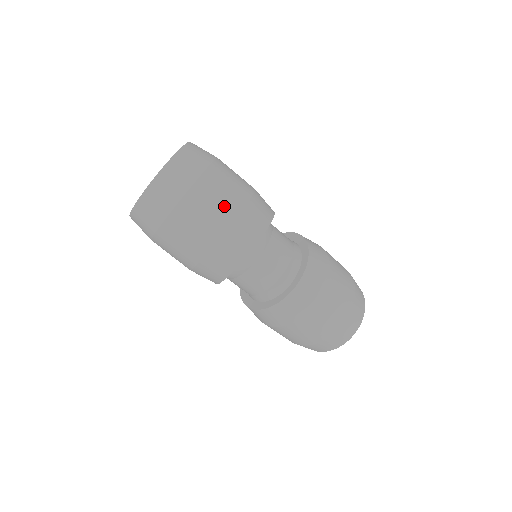
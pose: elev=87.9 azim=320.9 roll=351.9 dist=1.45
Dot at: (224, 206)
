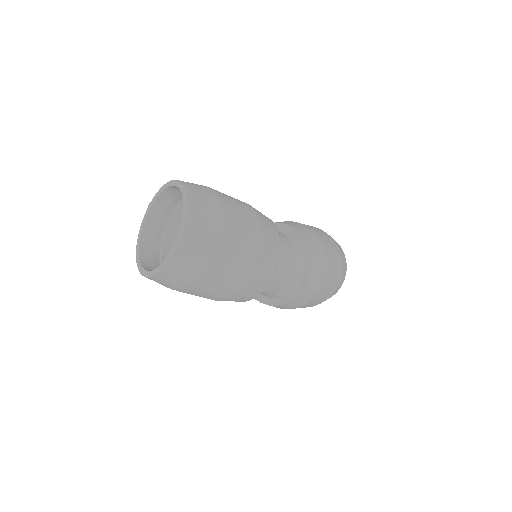
Dot at: (244, 253)
